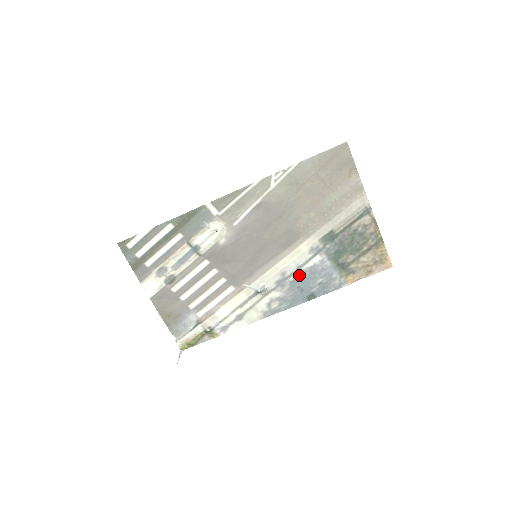
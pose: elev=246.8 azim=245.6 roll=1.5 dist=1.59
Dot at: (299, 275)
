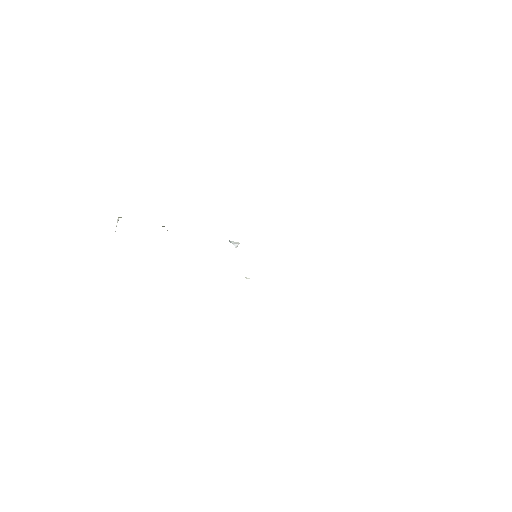
Dot at: occluded
